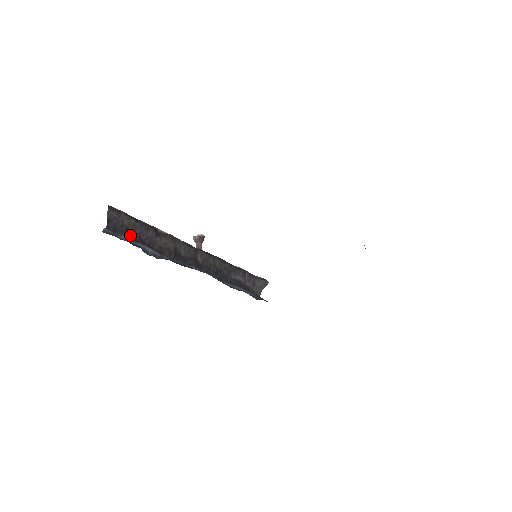
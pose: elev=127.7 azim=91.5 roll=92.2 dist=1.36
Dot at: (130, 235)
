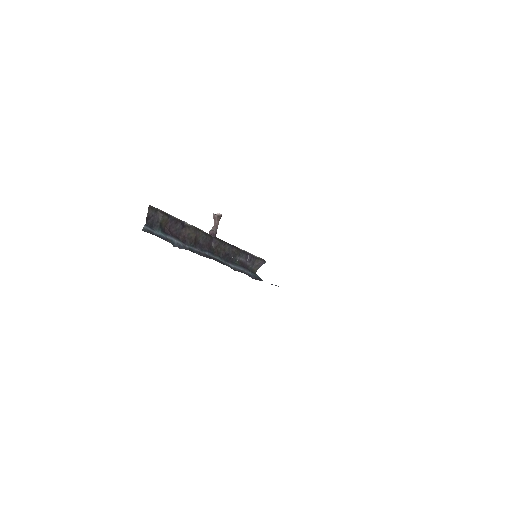
Dot at: (162, 229)
